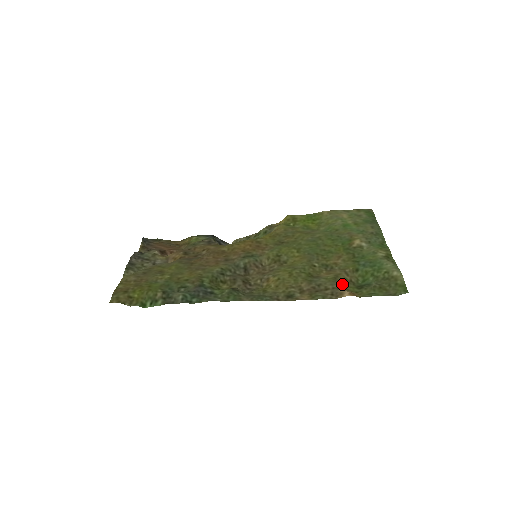
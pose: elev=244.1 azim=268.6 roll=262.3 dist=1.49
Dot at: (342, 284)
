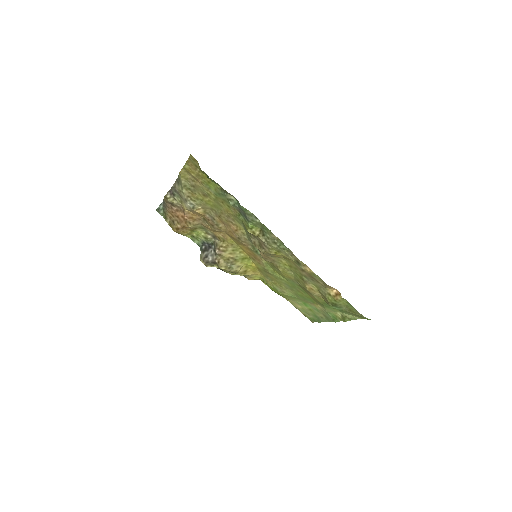
Dot at: (324, 293)
